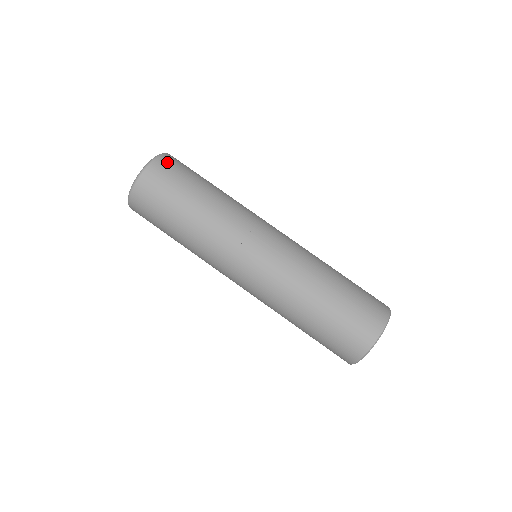
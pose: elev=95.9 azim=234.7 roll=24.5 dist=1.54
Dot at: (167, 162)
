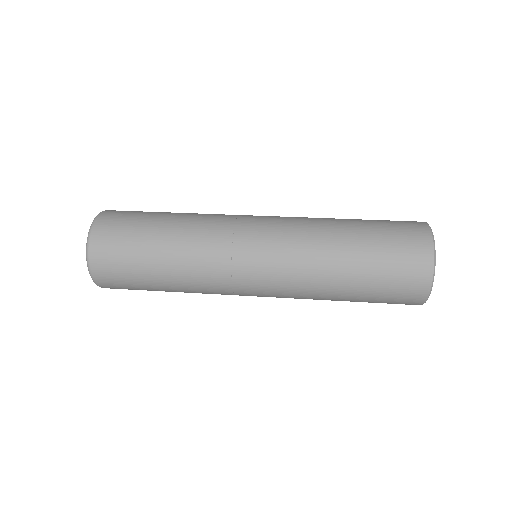
Dot at: occluded
